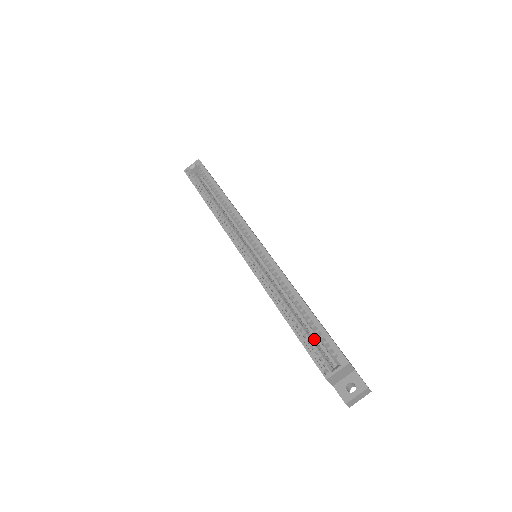
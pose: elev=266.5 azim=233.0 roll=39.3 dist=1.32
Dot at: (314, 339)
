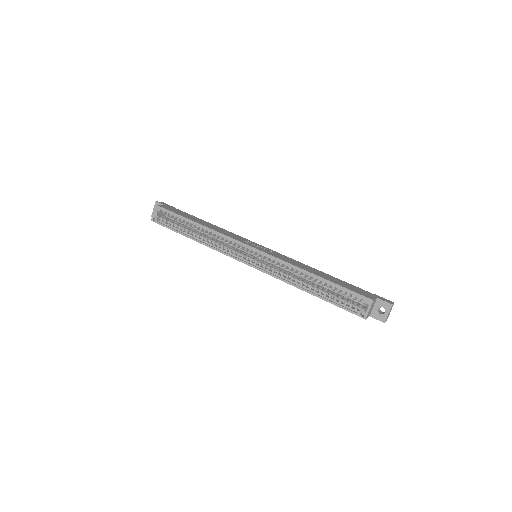
Dot at: (339, 296)
